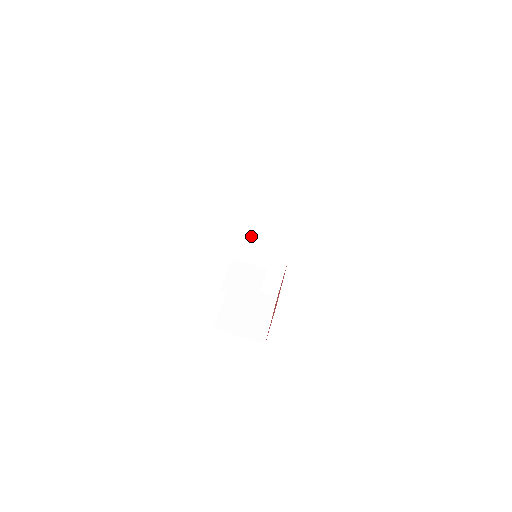
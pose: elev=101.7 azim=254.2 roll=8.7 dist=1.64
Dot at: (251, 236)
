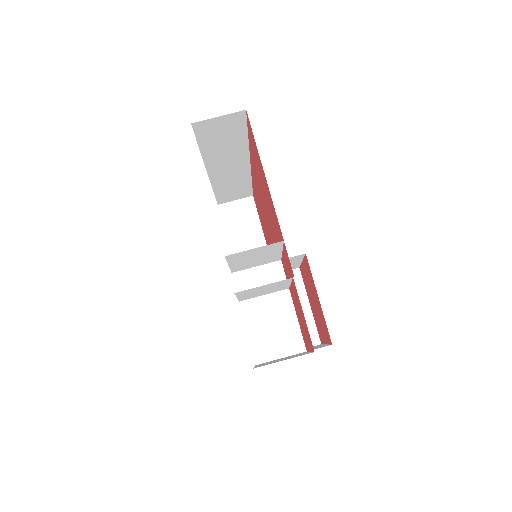
Dot at: (257, 289)
